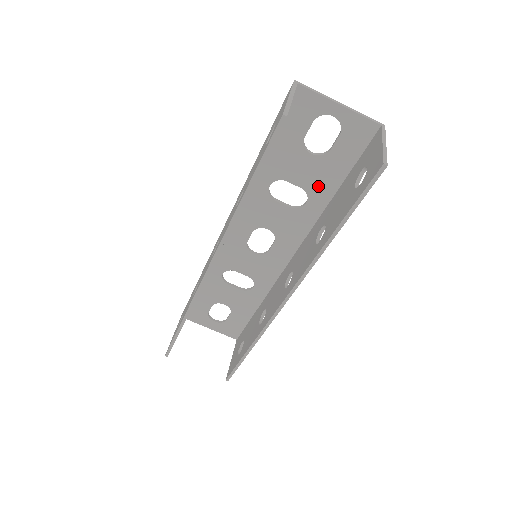
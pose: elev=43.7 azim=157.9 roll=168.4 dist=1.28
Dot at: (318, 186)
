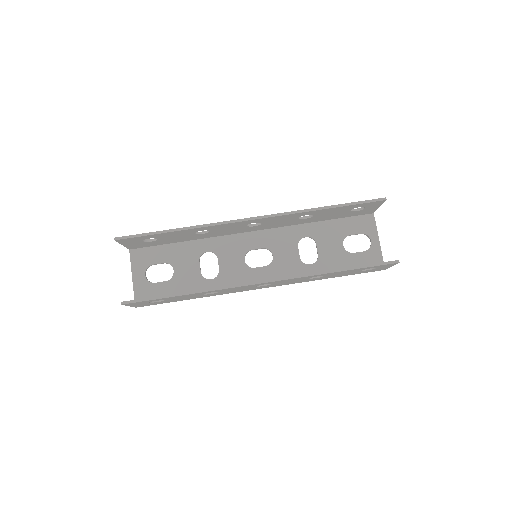
Dot at: (327, 263)
